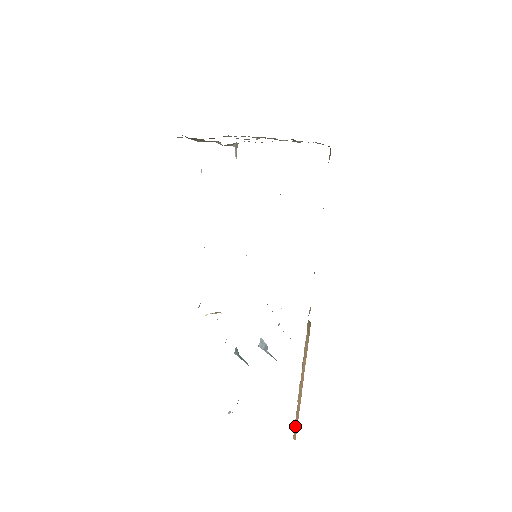
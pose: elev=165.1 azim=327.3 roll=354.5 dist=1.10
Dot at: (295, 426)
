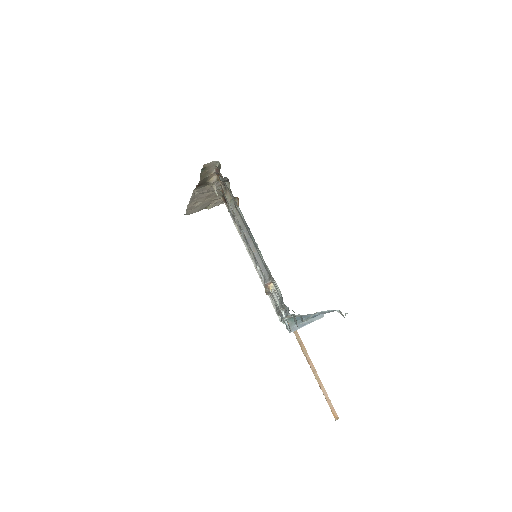
Dot at: (331, 407)
